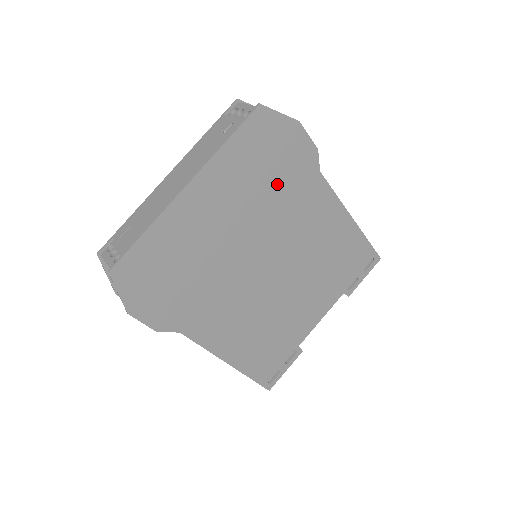
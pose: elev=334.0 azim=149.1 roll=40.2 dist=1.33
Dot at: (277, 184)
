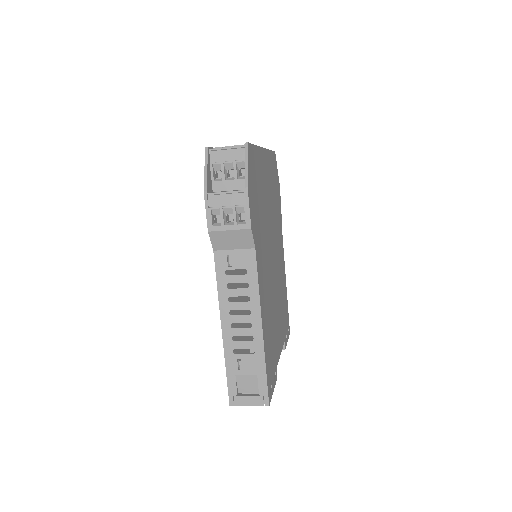
Dot at: (276, 205)
